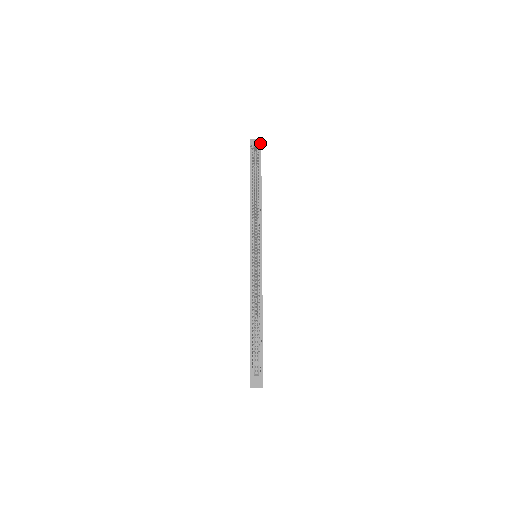
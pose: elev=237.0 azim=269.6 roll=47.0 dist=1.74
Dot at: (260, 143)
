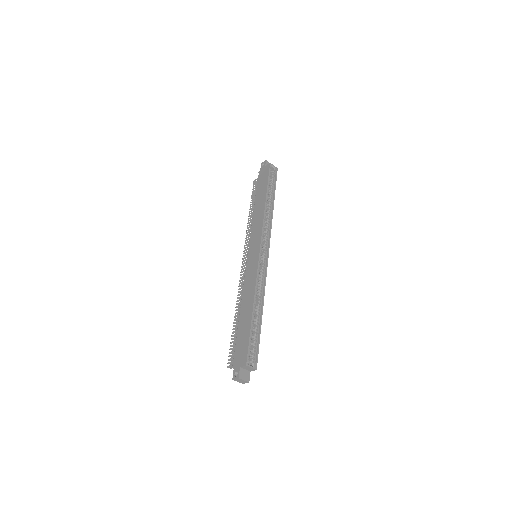
Dot at: occluded
